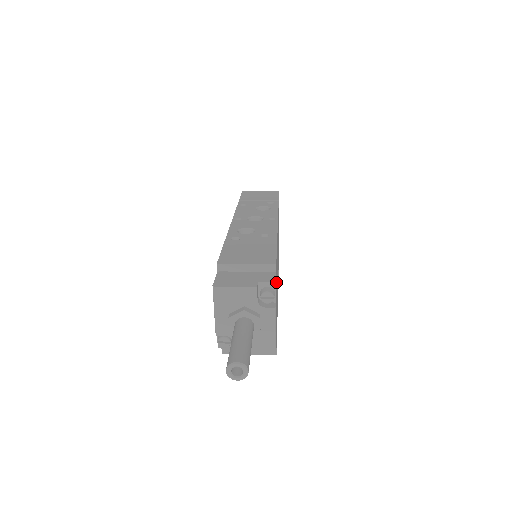
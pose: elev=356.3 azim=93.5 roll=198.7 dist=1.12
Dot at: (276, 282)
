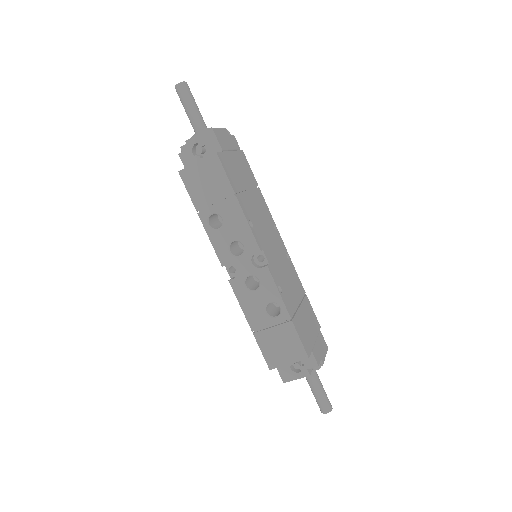
Dot at: (240, 157)
